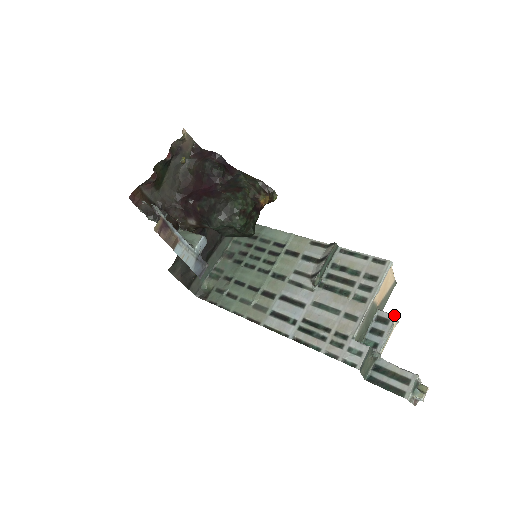
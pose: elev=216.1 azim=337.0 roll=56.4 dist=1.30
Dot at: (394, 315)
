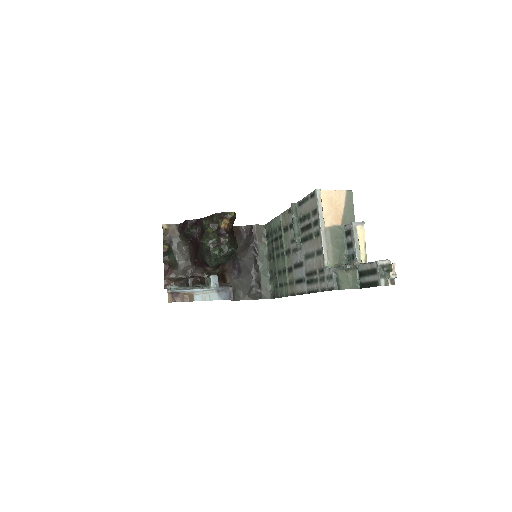
Dot at: (351, 223)
